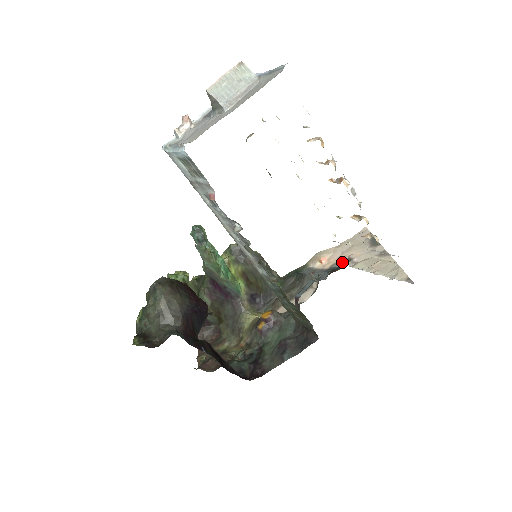
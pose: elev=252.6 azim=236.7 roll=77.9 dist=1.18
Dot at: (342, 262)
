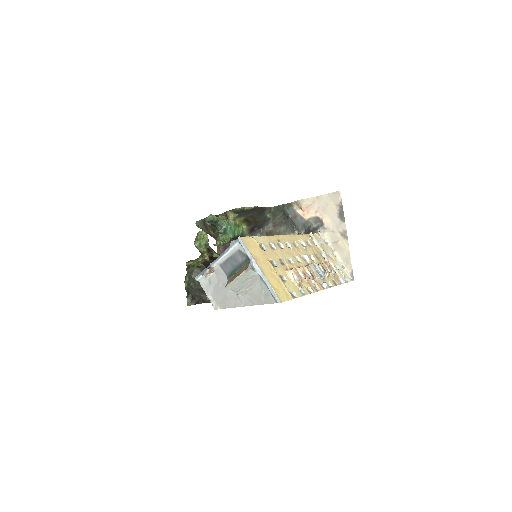
Dot at: (316, 222)
